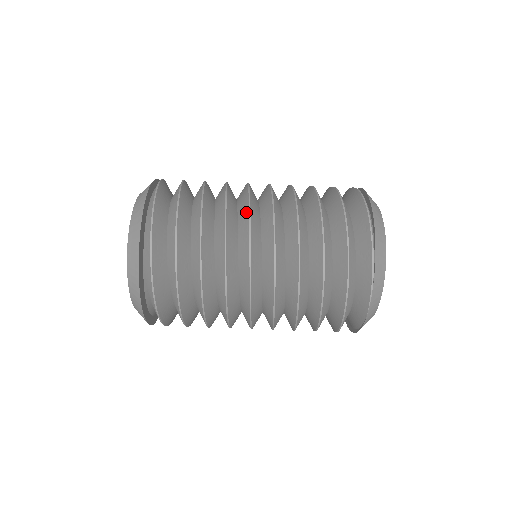
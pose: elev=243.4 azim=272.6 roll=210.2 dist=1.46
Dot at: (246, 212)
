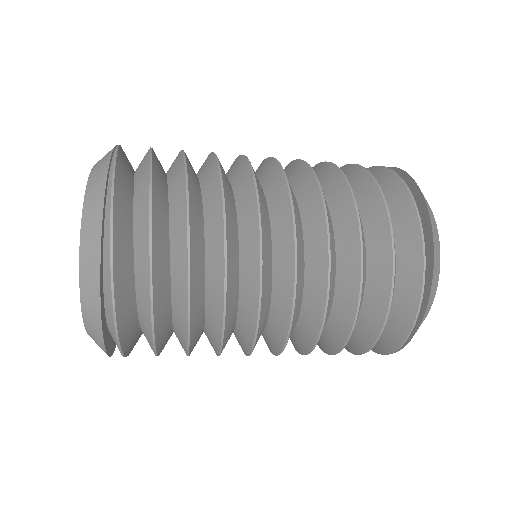
Dot at: (250, 332)
